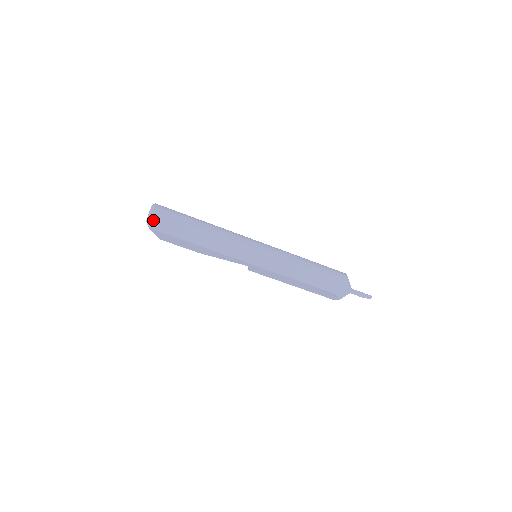
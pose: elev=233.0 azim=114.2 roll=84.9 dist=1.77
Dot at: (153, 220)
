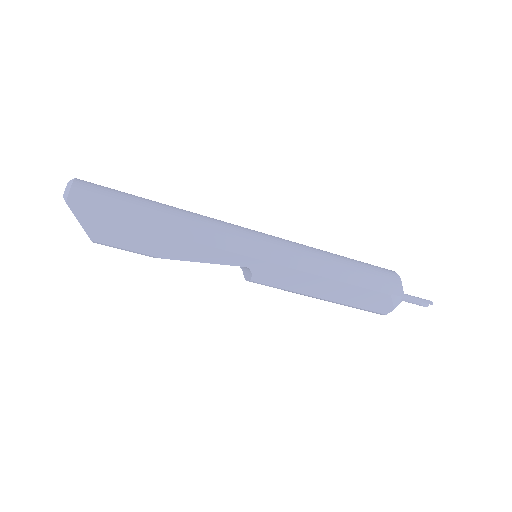
Dot at: (76, 193)
